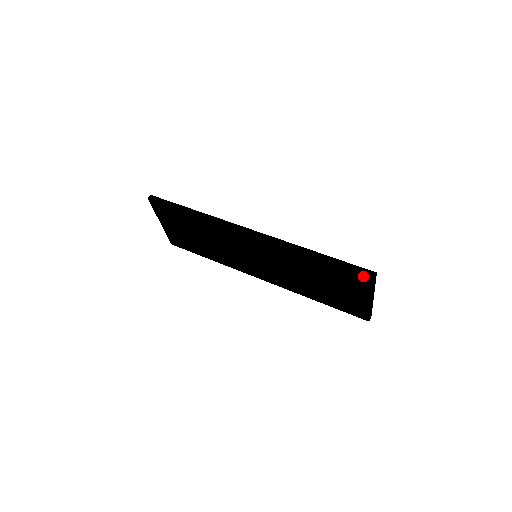
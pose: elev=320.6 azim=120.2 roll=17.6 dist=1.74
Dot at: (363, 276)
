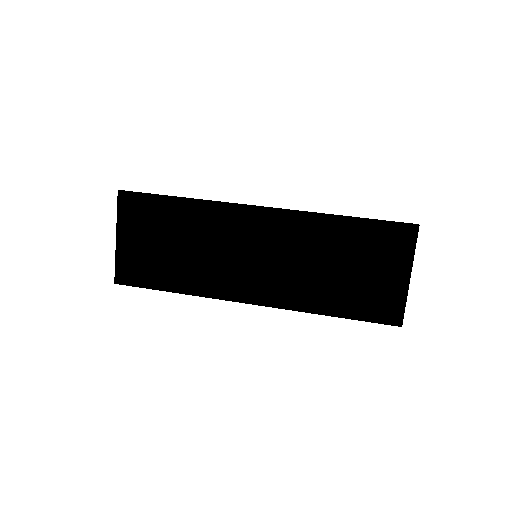
Dot at: (405, 229)
